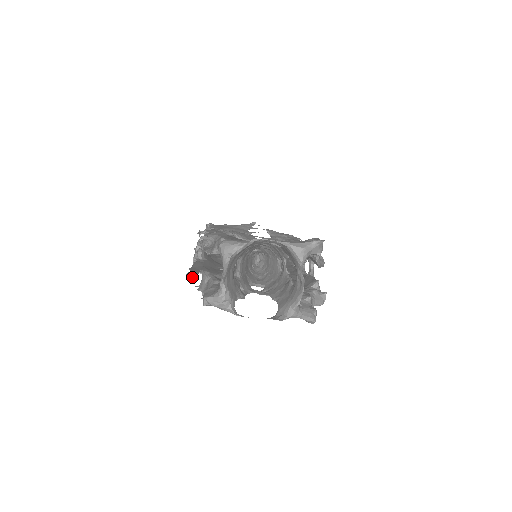
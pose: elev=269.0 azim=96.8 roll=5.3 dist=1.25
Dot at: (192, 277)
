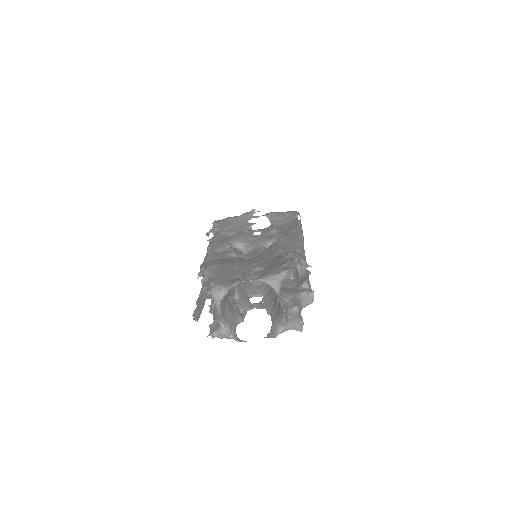
Dot at: (197, 318)
